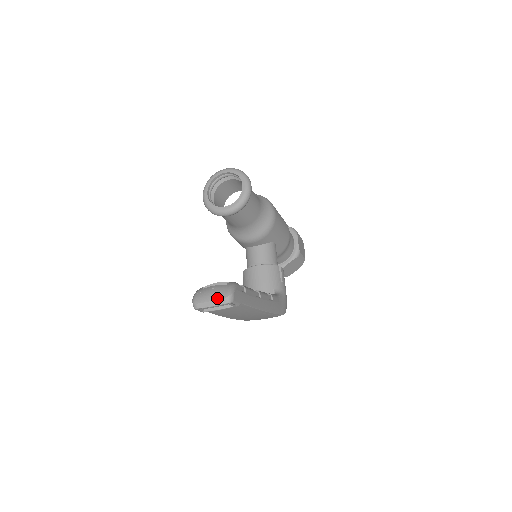
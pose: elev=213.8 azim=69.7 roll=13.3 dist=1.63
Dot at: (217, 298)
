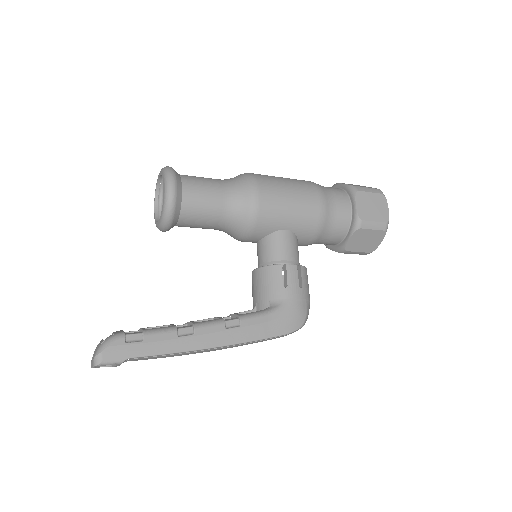
Dot at: (92, 358)
